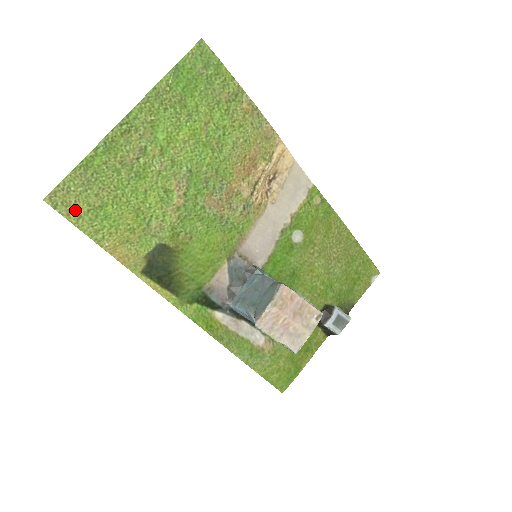
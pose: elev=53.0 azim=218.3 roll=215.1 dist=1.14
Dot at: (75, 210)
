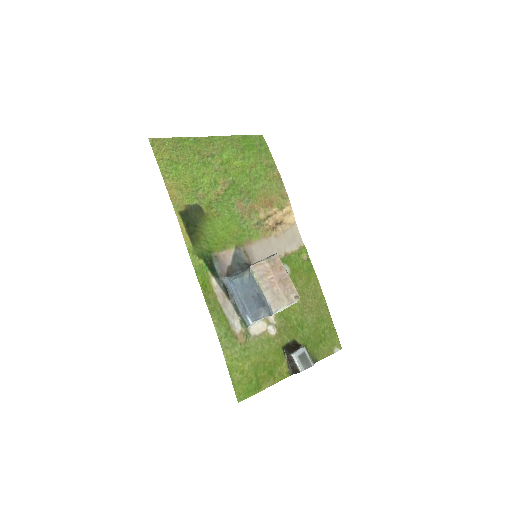
Dot at: (161, 154)
